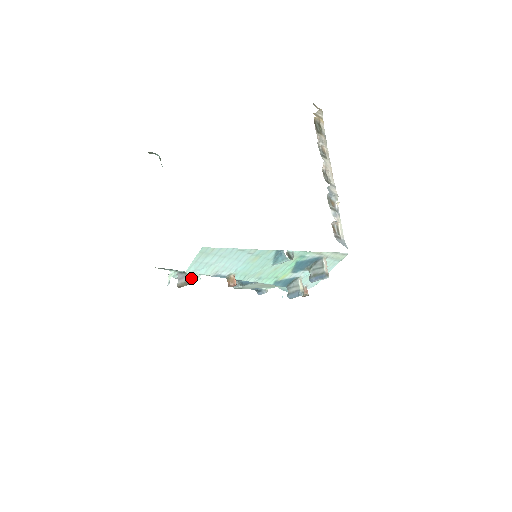
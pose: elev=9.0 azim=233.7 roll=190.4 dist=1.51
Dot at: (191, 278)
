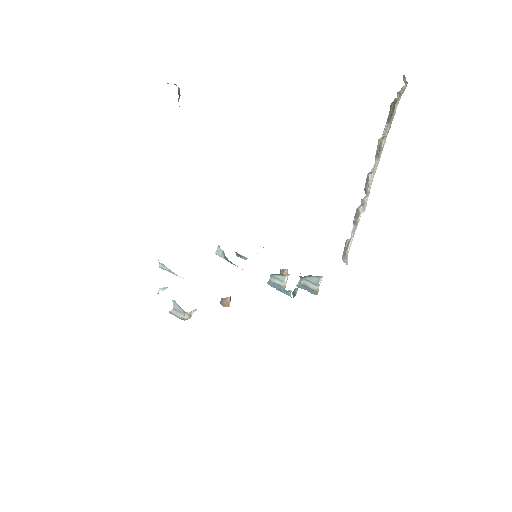
Dot at: (189, 315)
